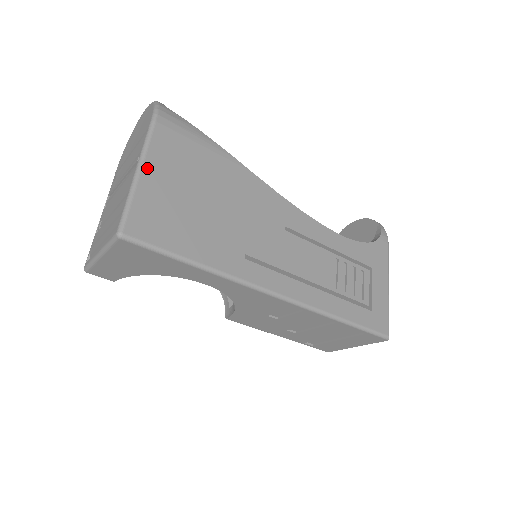
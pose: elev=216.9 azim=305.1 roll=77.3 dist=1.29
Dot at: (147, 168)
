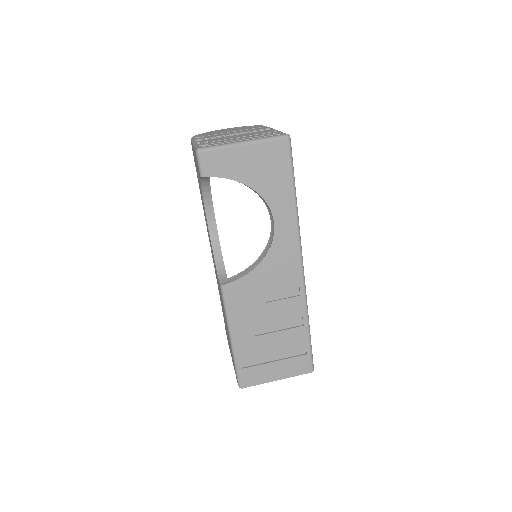
Dot at: occluded
